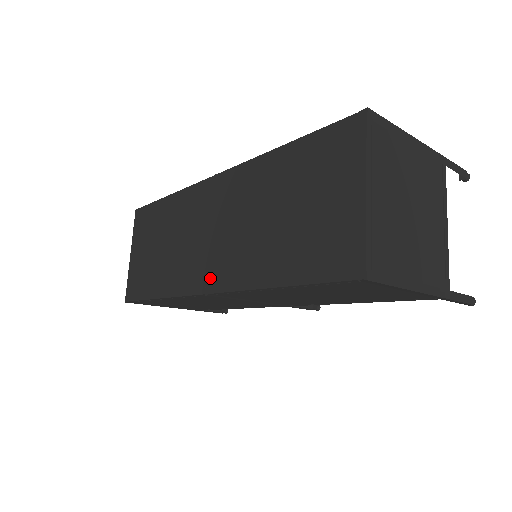
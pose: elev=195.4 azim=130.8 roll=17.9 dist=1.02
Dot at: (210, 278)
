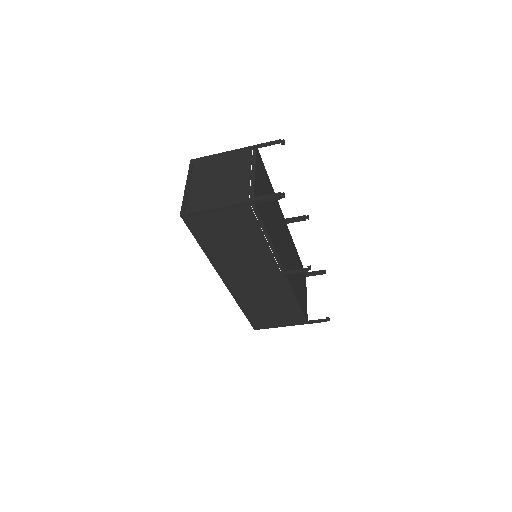
Dot at: occluded
